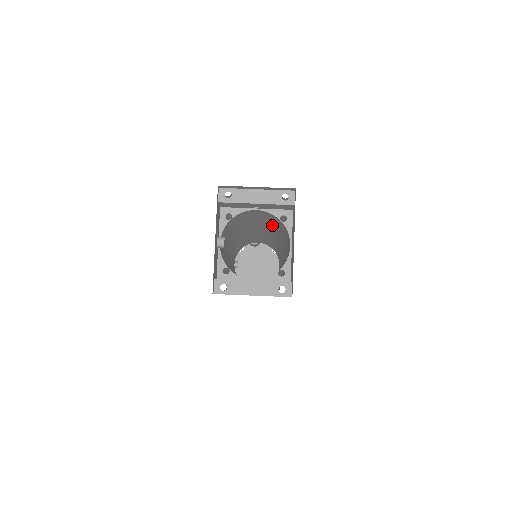
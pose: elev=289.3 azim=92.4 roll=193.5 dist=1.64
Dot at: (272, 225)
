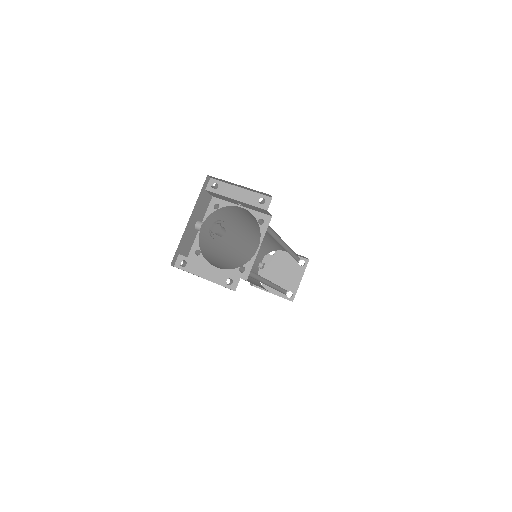
Dot at: occluded
